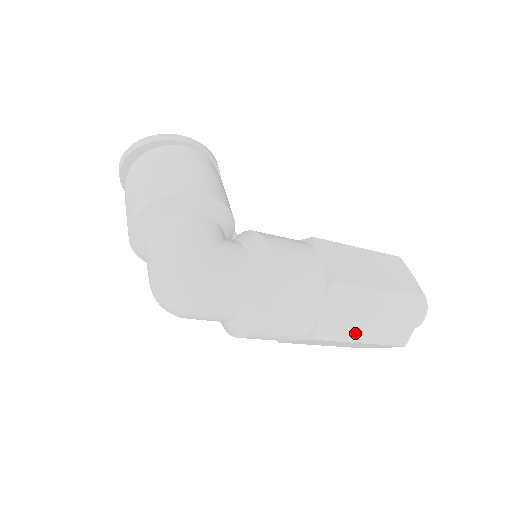
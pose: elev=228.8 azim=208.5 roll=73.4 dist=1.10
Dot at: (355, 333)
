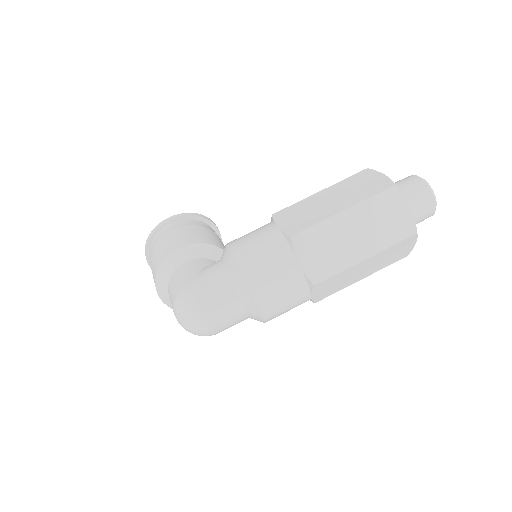
Dot at: (350, 257)
